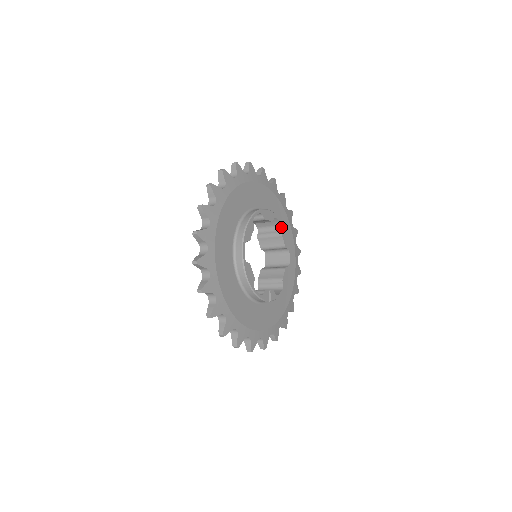
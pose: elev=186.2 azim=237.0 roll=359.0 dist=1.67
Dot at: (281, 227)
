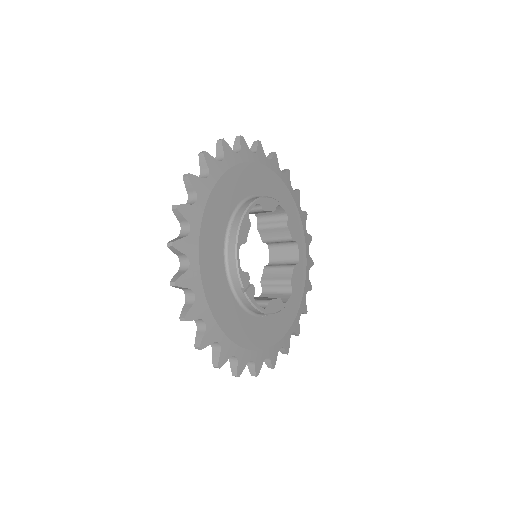
Dot at: (297, 262)
